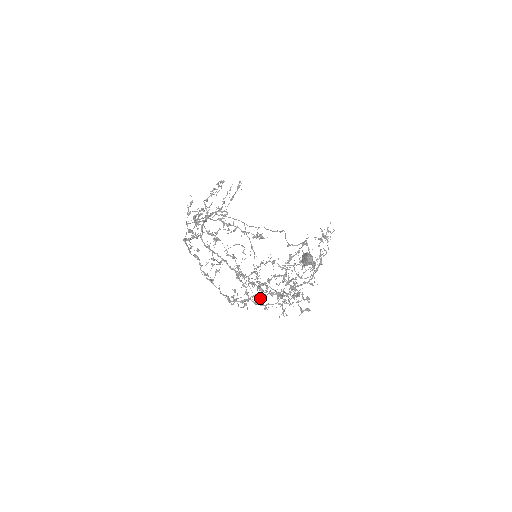
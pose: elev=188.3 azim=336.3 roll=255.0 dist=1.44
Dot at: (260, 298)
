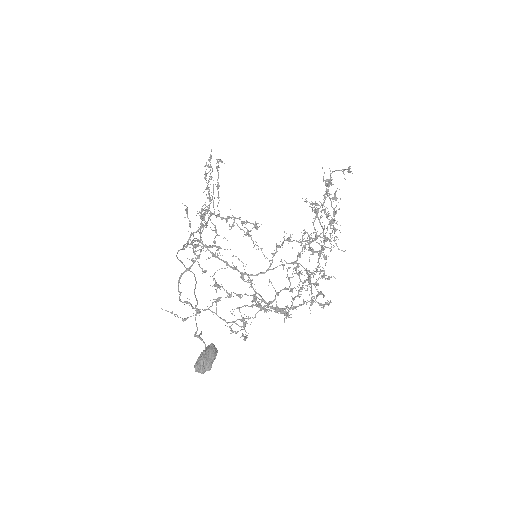
Dot at: occluded
